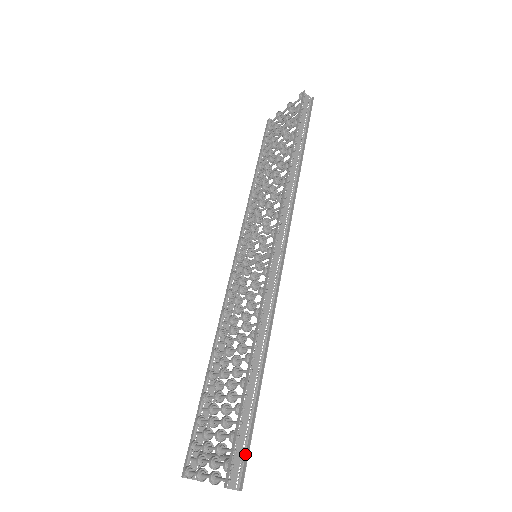
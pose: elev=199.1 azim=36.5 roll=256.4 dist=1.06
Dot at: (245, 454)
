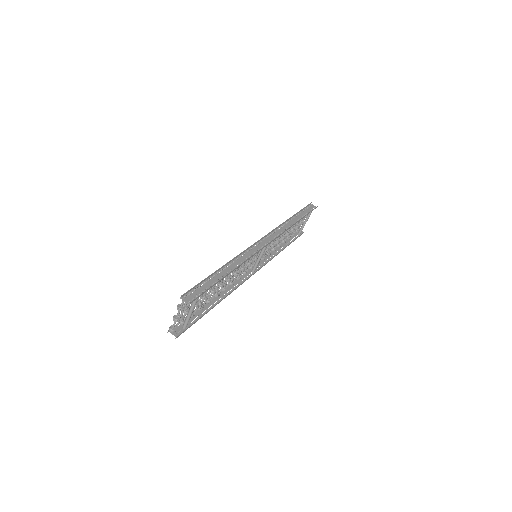
Dot at: occluded
